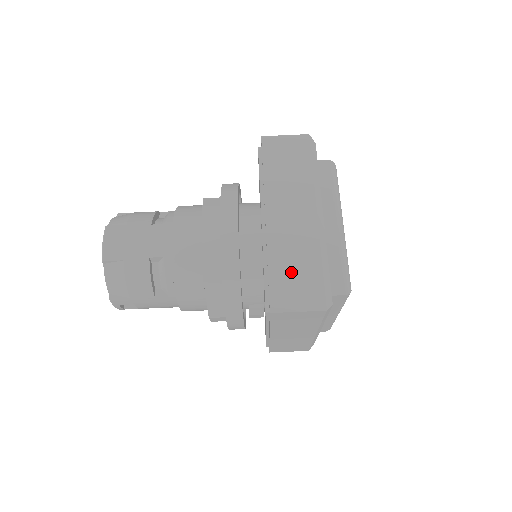
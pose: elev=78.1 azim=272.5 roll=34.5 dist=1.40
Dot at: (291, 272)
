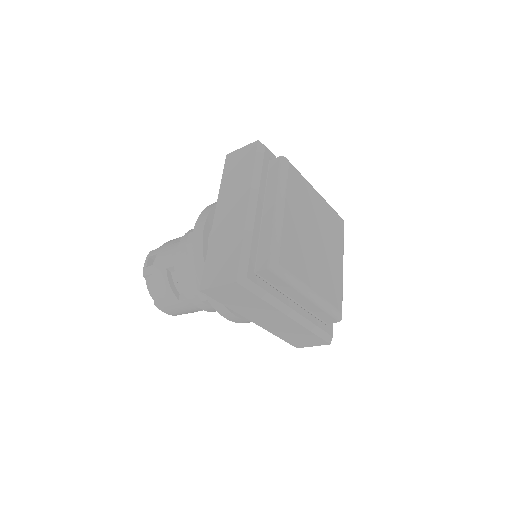
Dot at: (295, 337)
